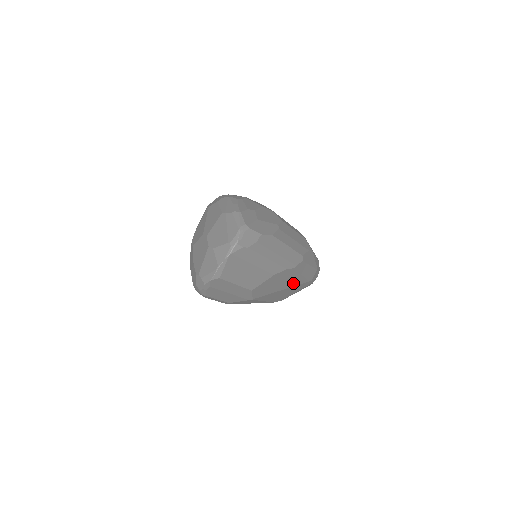
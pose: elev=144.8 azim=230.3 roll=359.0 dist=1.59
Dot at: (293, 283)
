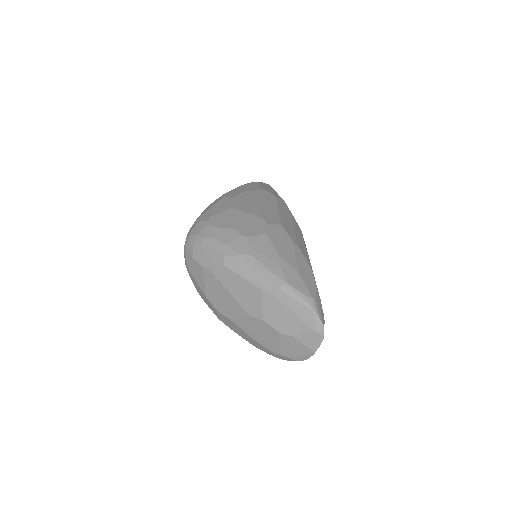
Dot at: occluded
